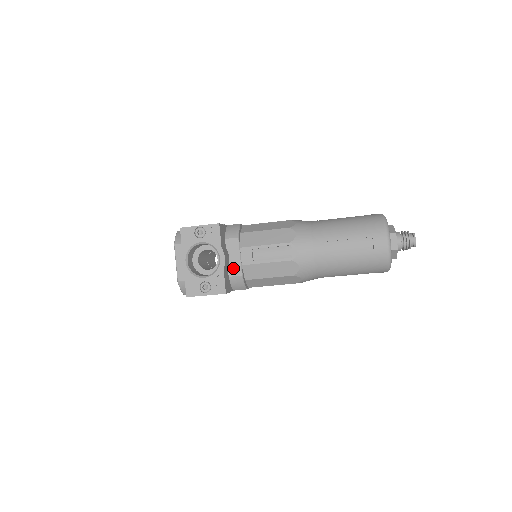
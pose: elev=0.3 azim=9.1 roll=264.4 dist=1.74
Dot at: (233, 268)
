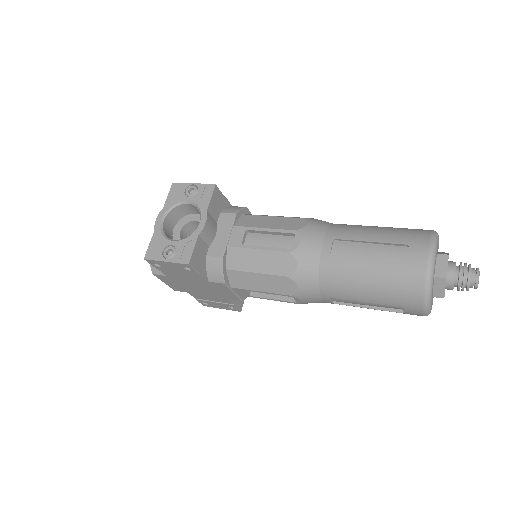
Dot at: (215, 247)
